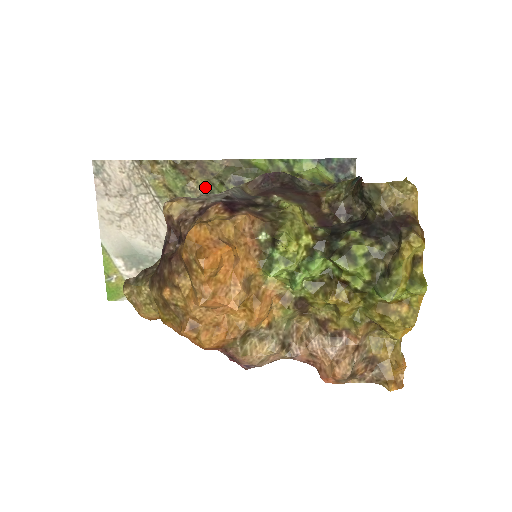
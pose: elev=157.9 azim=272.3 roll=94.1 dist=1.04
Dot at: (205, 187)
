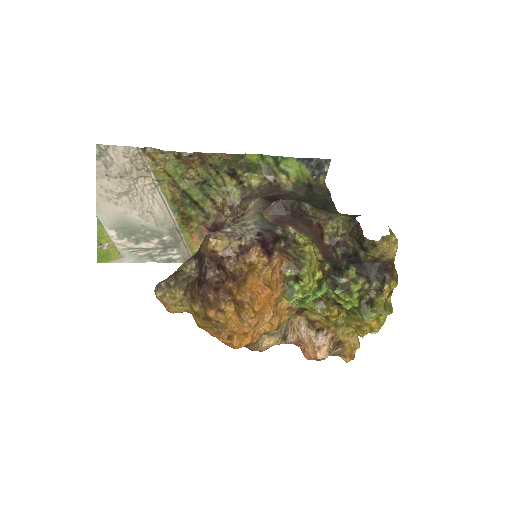
Dot at: (202, 175)
